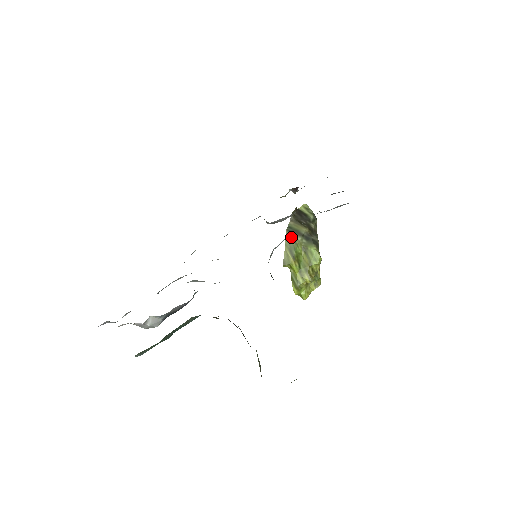
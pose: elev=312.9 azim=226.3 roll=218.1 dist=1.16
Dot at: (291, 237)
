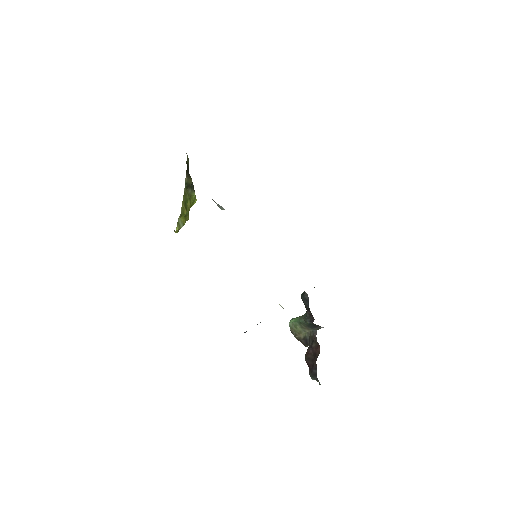
Dot at: (187, 192)
